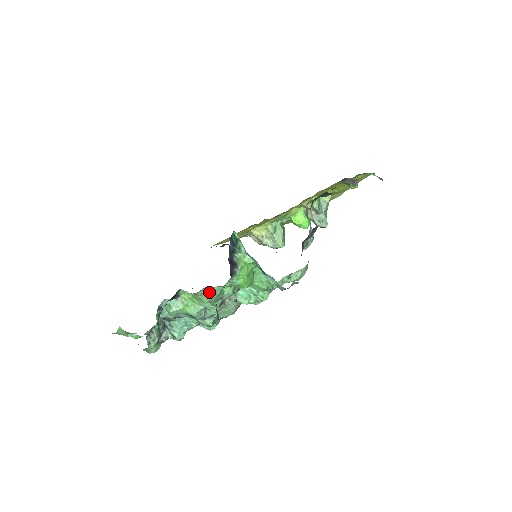
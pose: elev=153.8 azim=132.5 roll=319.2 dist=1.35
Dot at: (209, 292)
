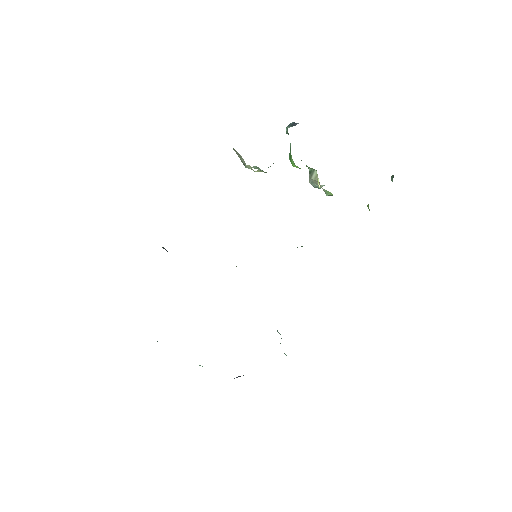
Dot at: occluded
